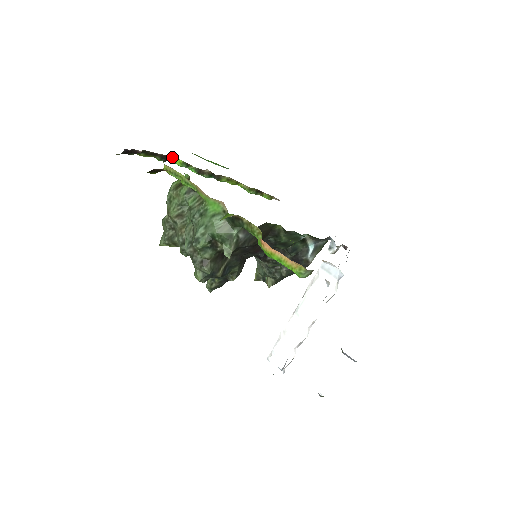
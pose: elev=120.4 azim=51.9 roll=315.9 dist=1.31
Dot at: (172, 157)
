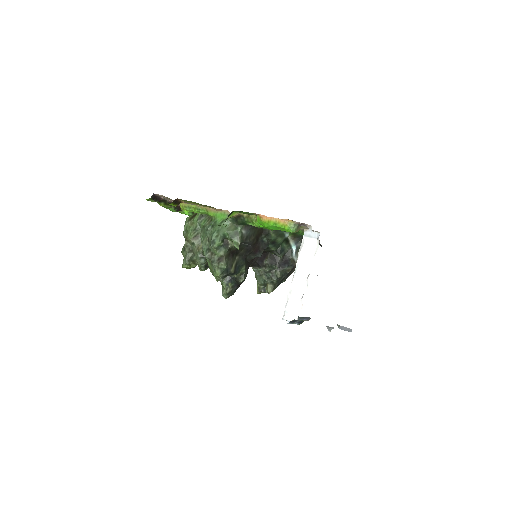
Dot at: occluded
